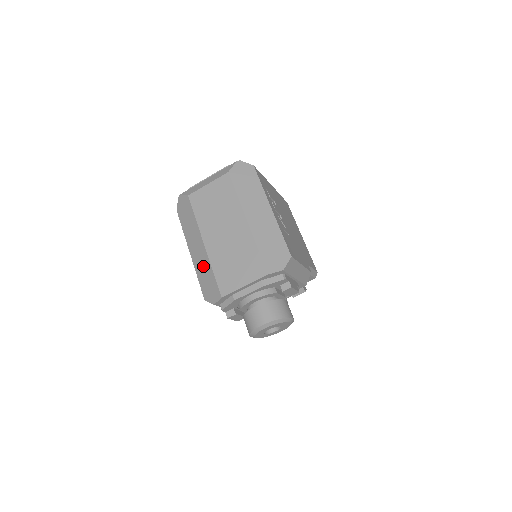
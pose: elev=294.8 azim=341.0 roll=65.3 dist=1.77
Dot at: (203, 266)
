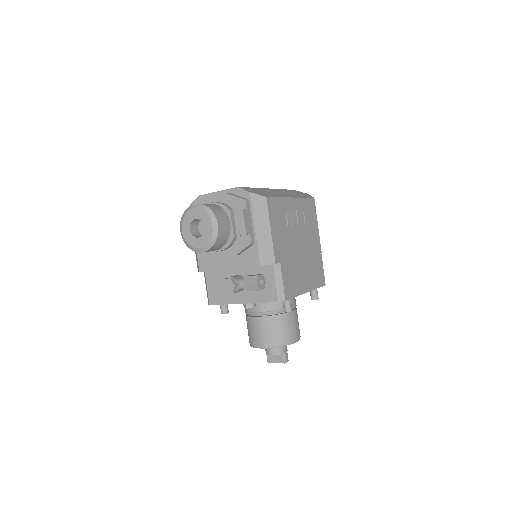
Dot at: occluded
